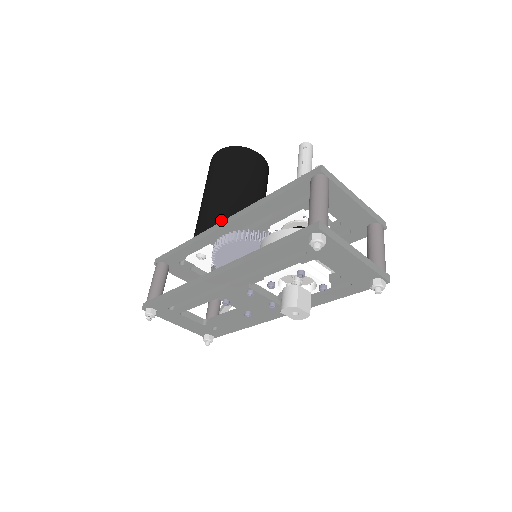
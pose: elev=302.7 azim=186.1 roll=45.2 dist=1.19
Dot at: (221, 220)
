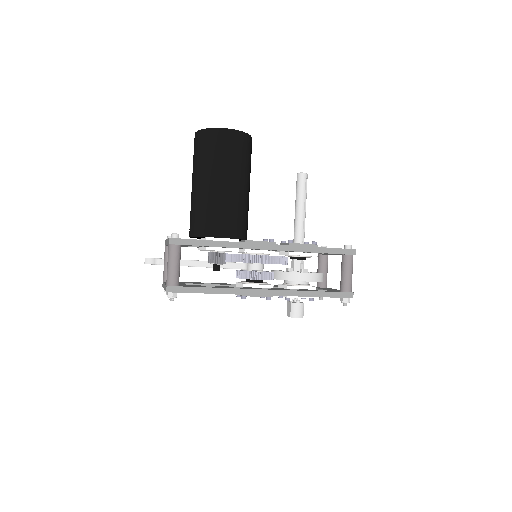
Dot at: (242, 222)
